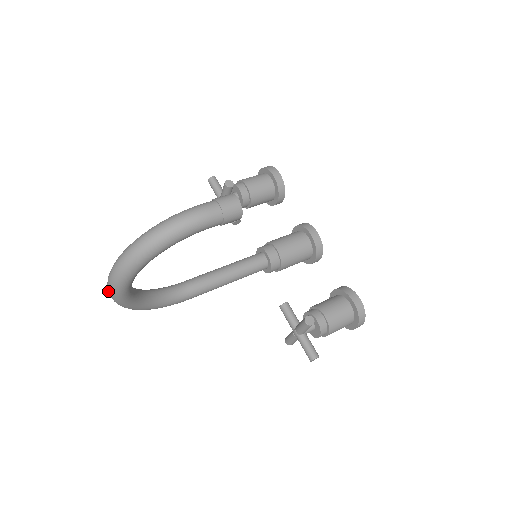
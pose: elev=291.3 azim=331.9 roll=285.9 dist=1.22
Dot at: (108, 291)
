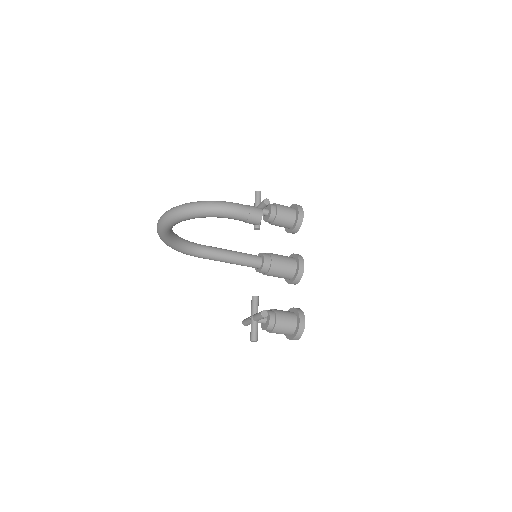
Dot at: (158, 222)
